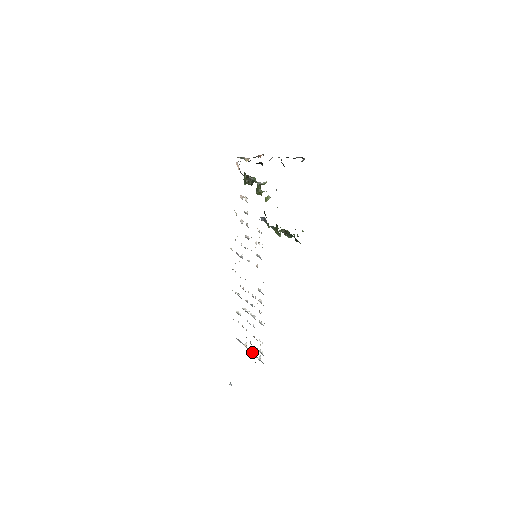
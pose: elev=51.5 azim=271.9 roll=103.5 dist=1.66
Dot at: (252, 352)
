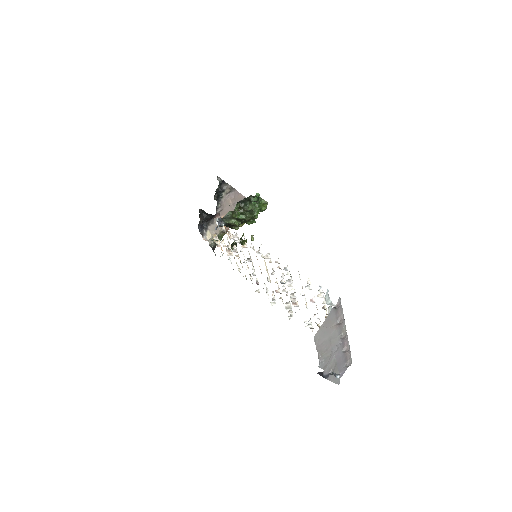
Dot at: (344, 328)
